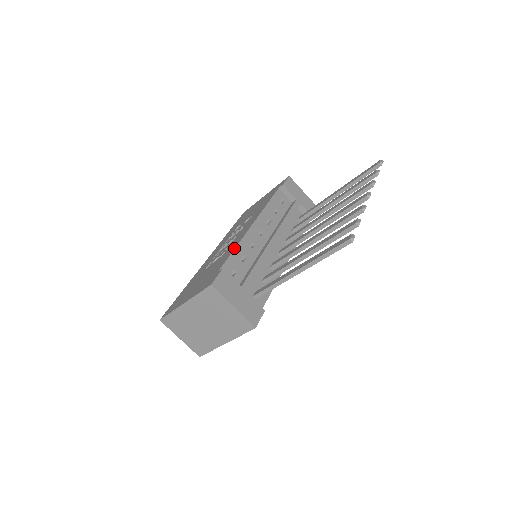
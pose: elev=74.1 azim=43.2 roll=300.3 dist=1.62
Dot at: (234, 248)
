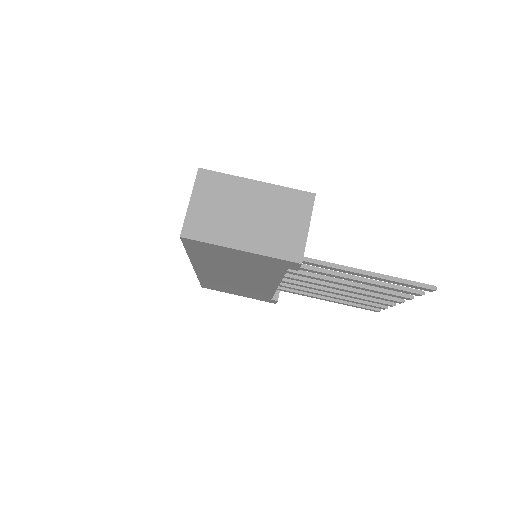
Dot at: occluded
